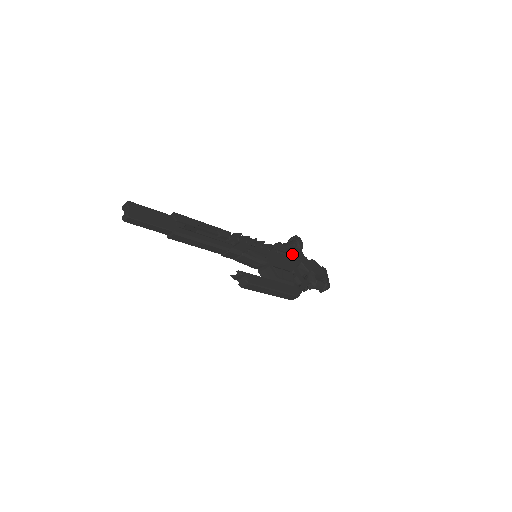
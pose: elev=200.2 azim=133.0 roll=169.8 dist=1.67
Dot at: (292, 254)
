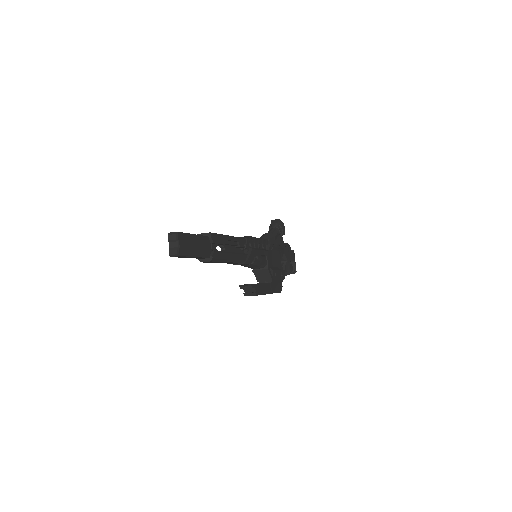
Dot at: (279, 246)
